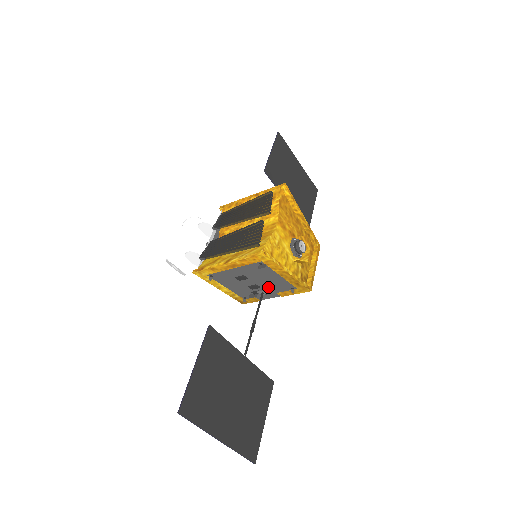
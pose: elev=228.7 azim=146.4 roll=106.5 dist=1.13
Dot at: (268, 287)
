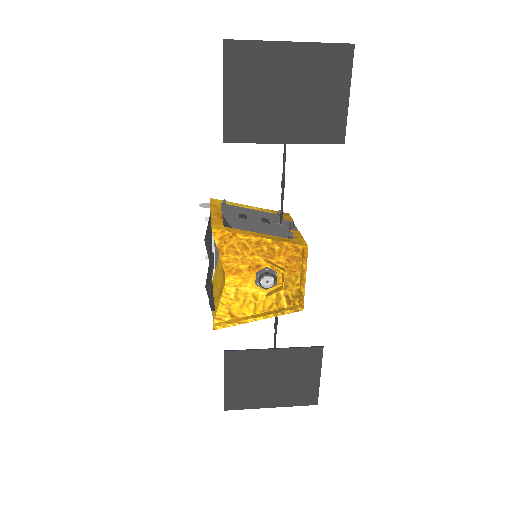
Dot at: occluded
